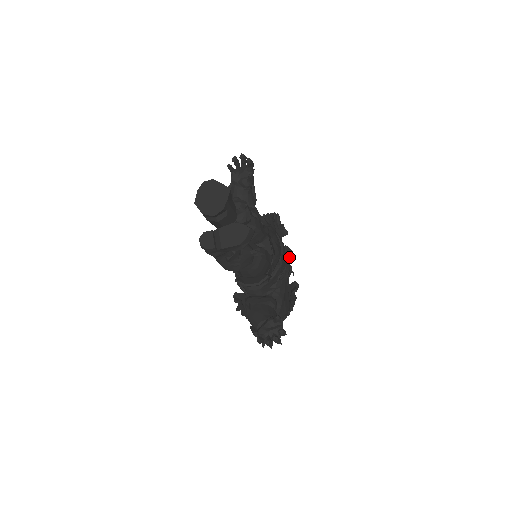
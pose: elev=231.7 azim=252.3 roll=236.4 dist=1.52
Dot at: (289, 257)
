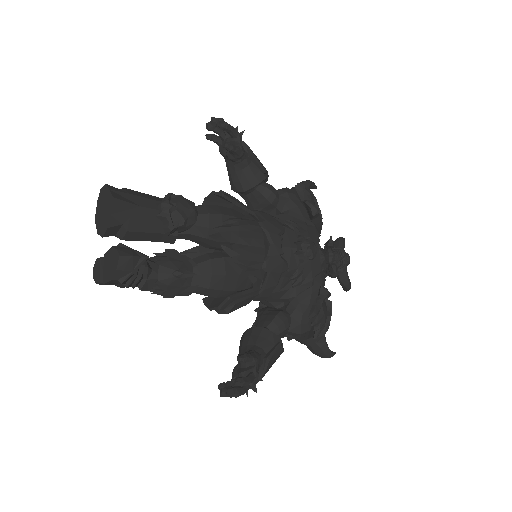
Dot at: (301, 253)
